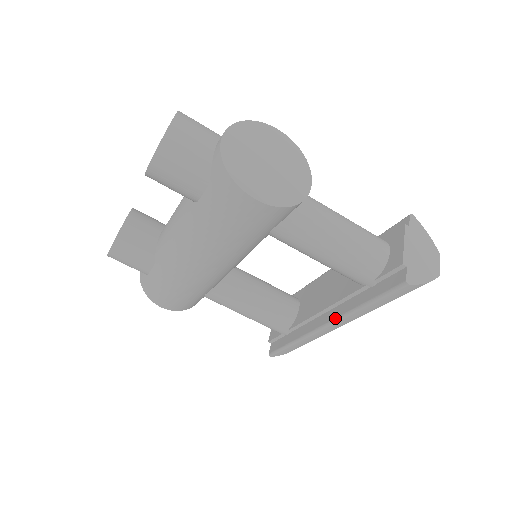
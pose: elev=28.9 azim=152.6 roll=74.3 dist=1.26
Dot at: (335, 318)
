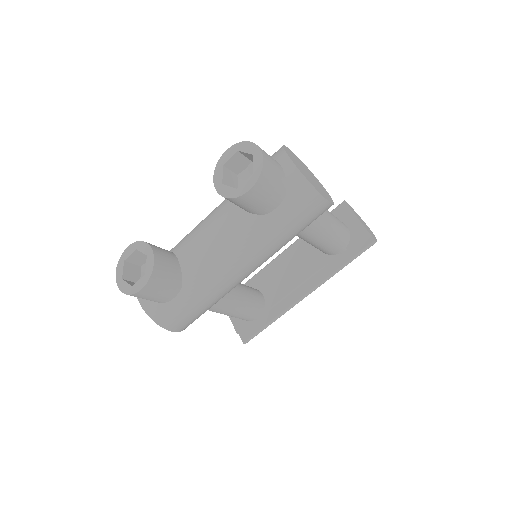
Dot at: (316, 285)
